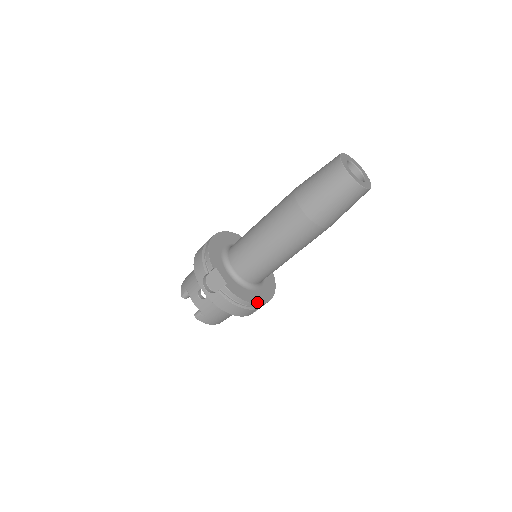
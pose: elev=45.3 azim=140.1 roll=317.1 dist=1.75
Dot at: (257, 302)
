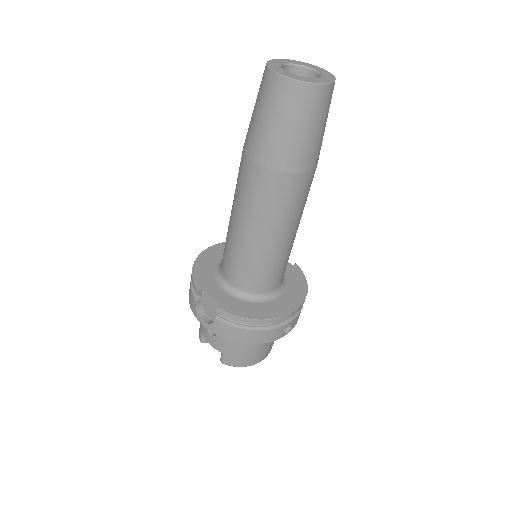
Dot at: (274, 316)
